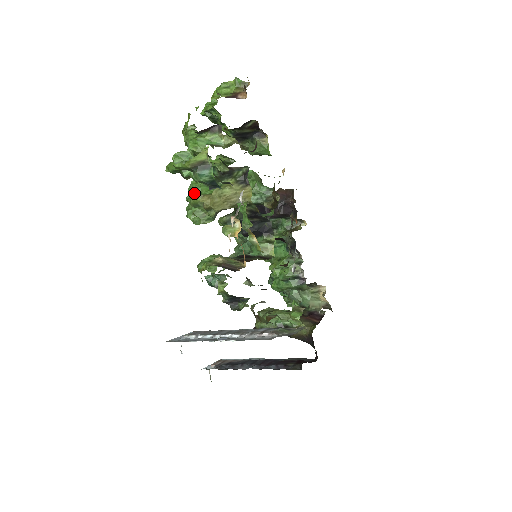
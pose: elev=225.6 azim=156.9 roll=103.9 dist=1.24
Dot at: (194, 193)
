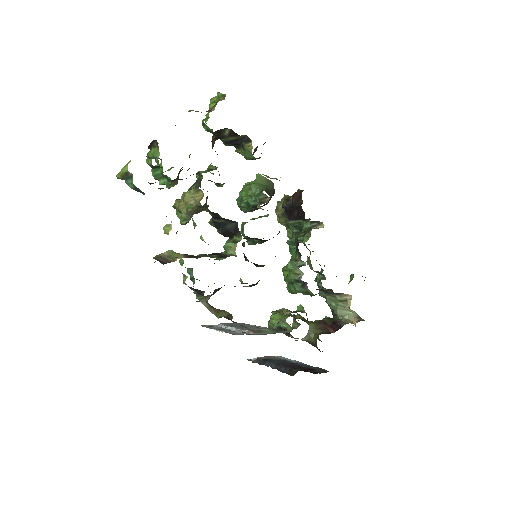
Dot at: occluded
